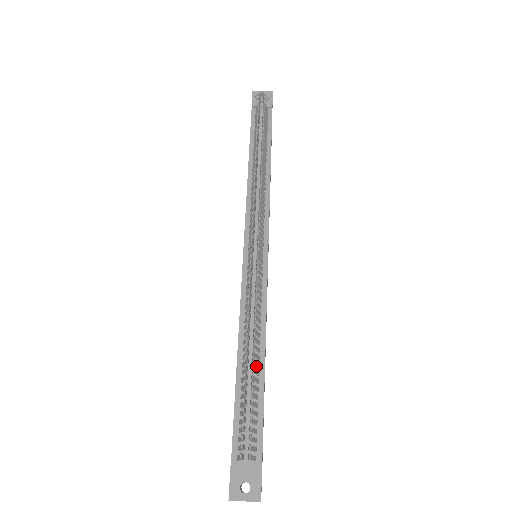
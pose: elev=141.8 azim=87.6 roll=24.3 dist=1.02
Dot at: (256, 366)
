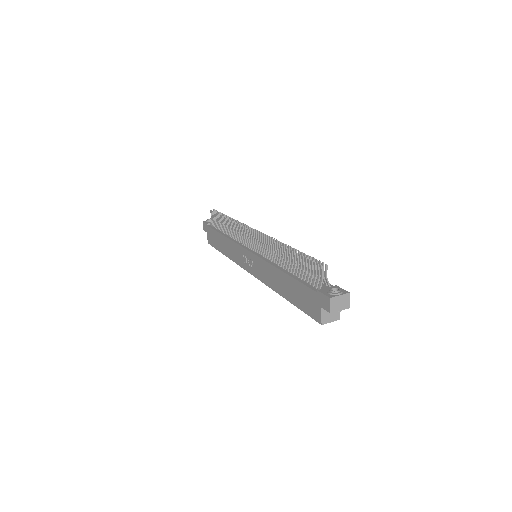
Dot at: occluded
